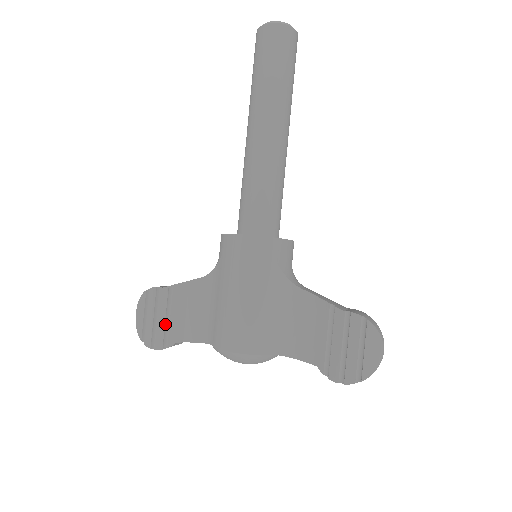
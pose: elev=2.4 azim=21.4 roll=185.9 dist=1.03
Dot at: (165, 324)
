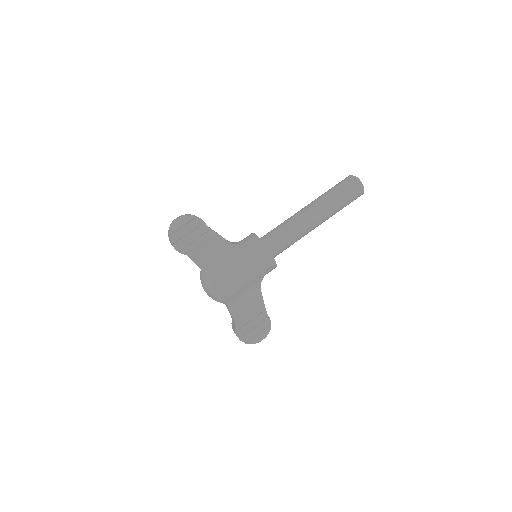
Dot at: (191, 242)
